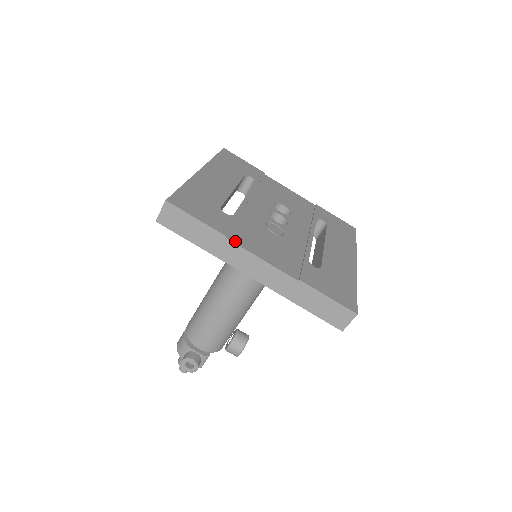
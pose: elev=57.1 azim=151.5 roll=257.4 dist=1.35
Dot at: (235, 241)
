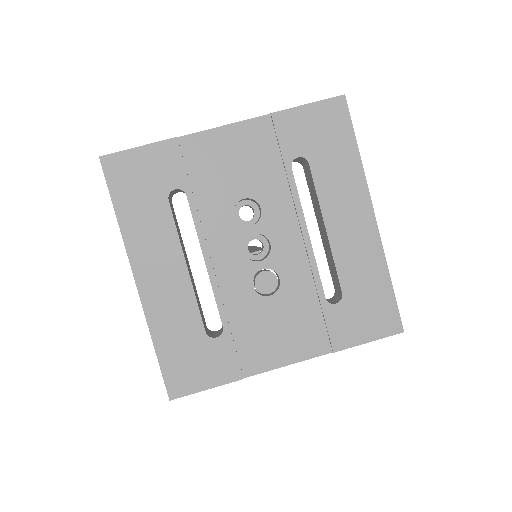
Dot at: (253, 371)
